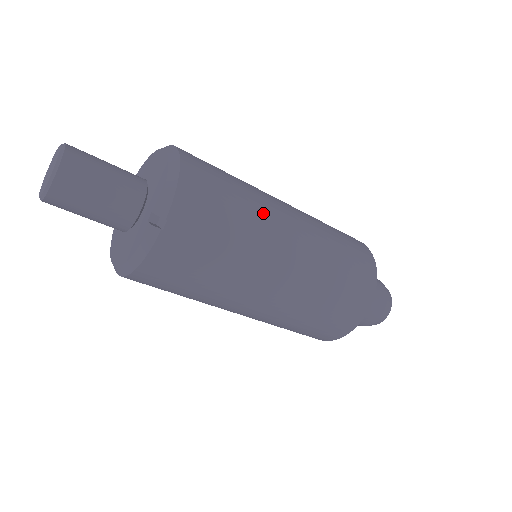
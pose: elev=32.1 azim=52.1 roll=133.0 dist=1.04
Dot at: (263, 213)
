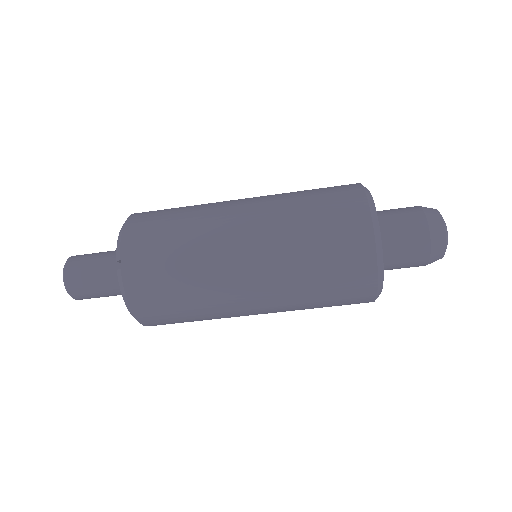
Dot at: (206, 214)
